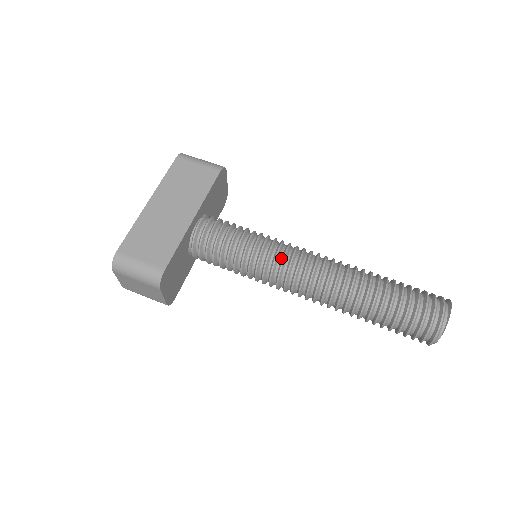
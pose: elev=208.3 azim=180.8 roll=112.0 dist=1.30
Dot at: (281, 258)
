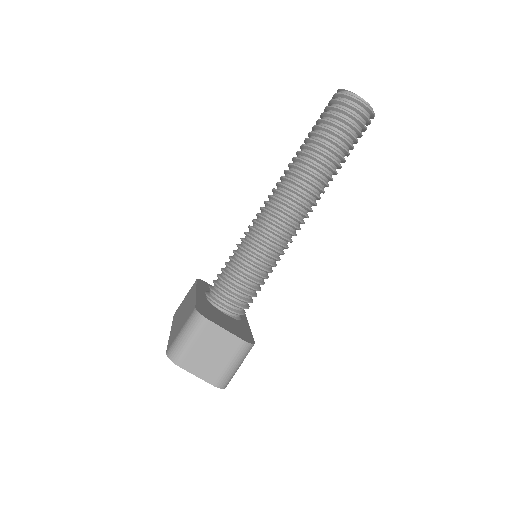
Dot at: (254, 224)
